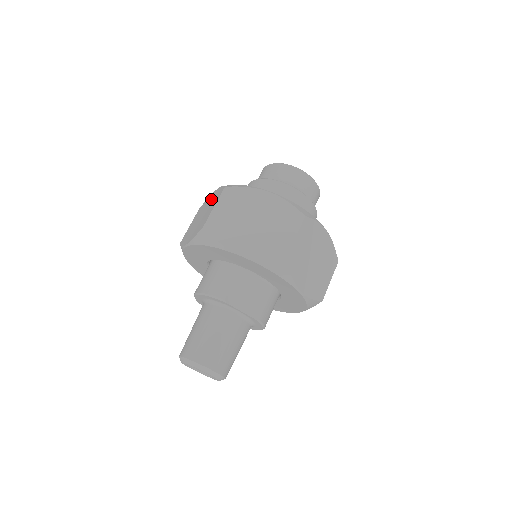
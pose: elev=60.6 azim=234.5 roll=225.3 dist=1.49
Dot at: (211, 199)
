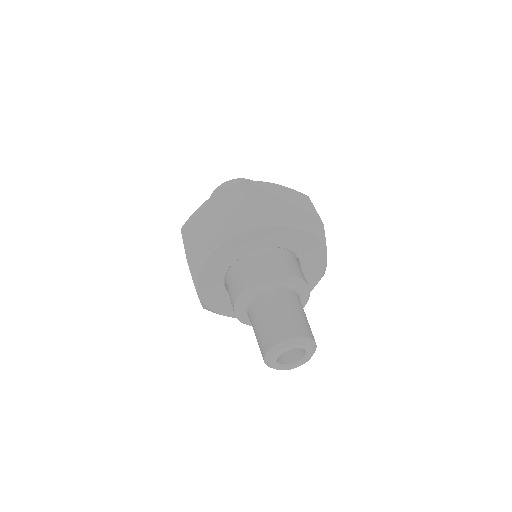
Dot at: occluded
